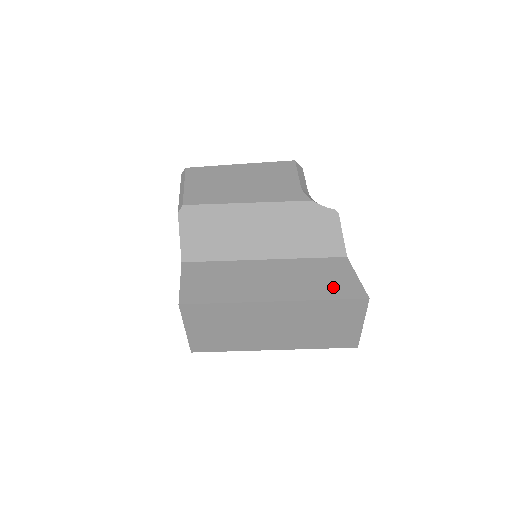
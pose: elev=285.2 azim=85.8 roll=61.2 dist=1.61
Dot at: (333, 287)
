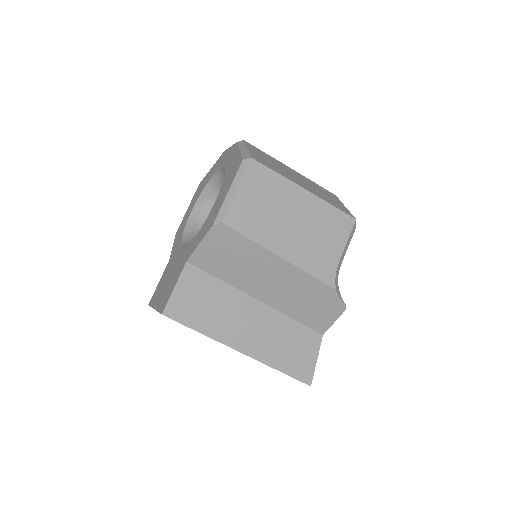
Dot at: (293, 362)
